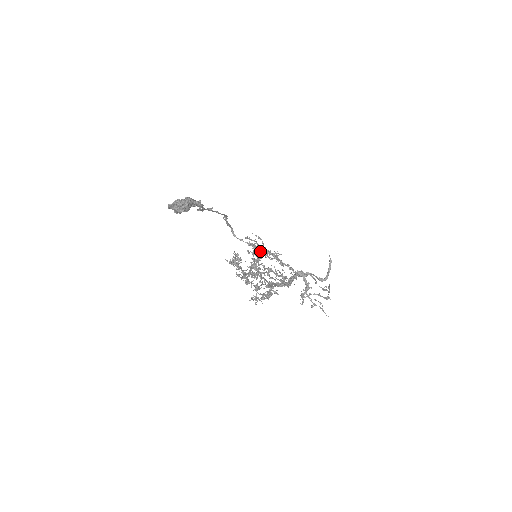
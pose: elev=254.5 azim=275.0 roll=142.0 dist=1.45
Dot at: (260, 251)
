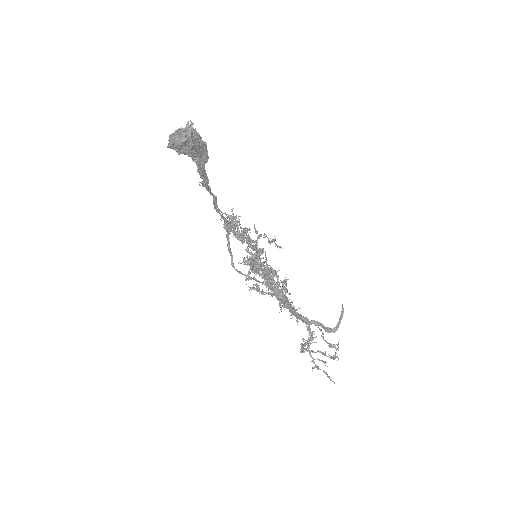
Dot at: occluded
